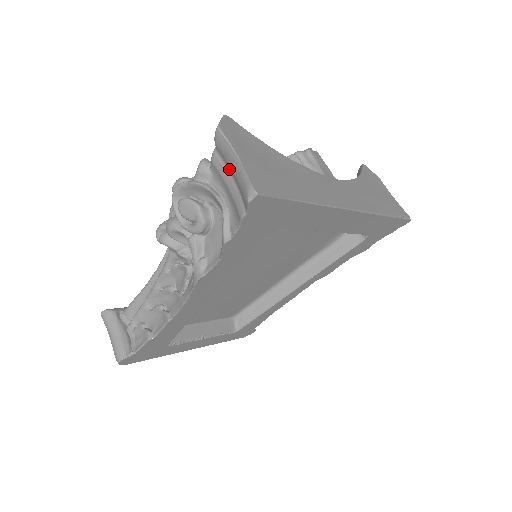
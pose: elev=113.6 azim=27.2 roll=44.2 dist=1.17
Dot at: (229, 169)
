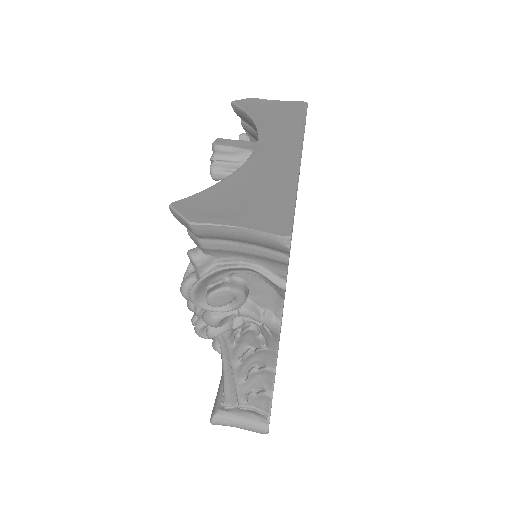
Dot at: (230, 240)
